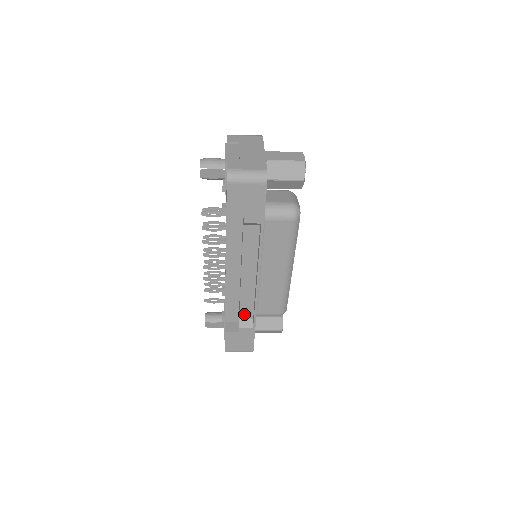
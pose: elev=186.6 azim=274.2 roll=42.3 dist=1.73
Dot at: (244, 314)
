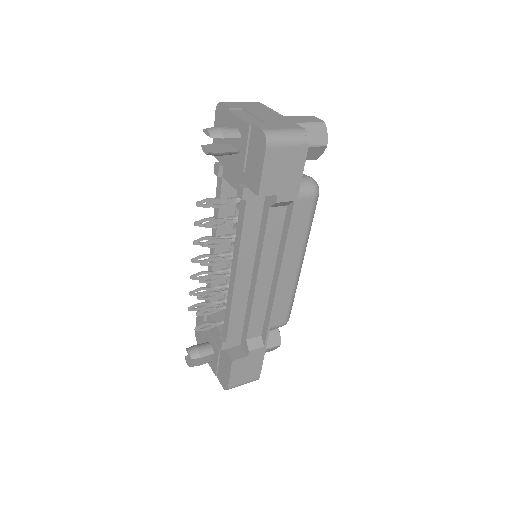
Dot at: (252, 331)
